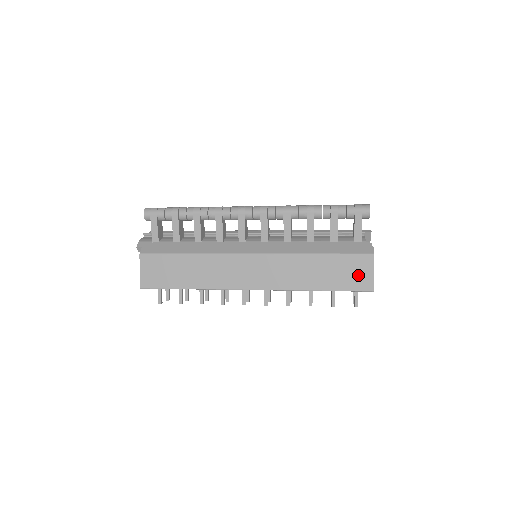
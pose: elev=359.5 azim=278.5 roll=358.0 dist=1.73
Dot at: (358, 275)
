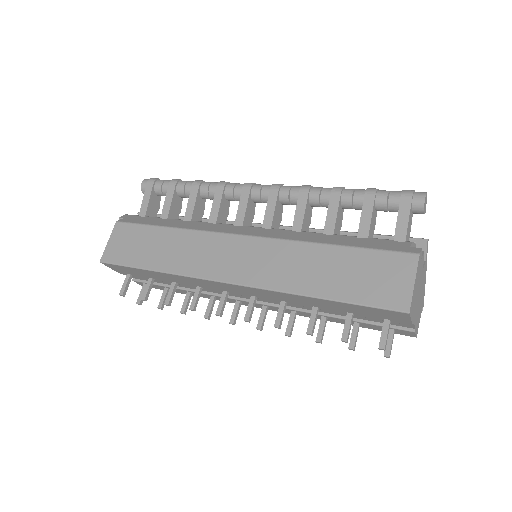
Dot at: (387, 283)
